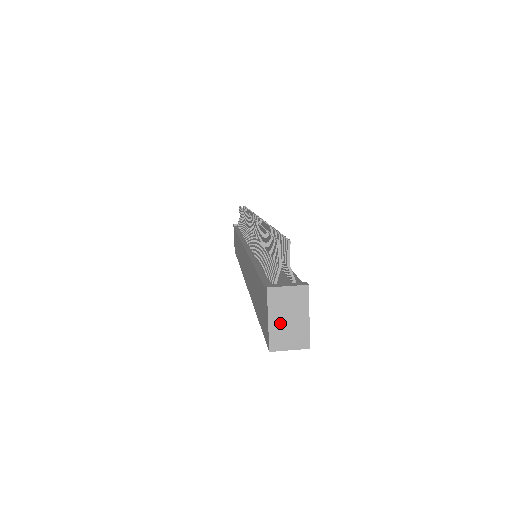
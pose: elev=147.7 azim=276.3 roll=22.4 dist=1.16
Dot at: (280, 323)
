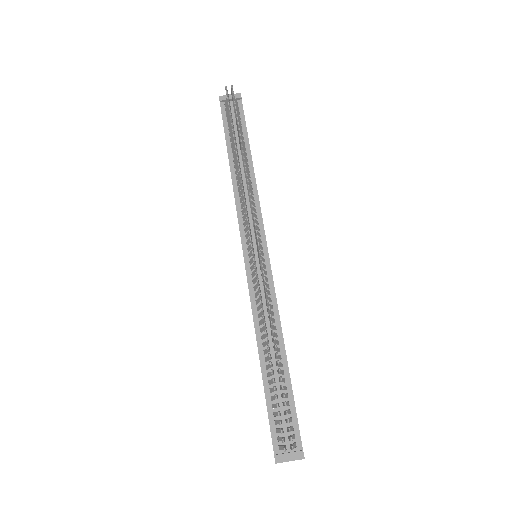
Dot at: occluded
